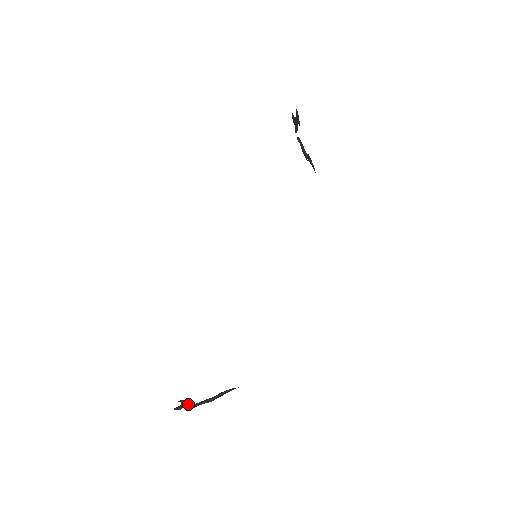
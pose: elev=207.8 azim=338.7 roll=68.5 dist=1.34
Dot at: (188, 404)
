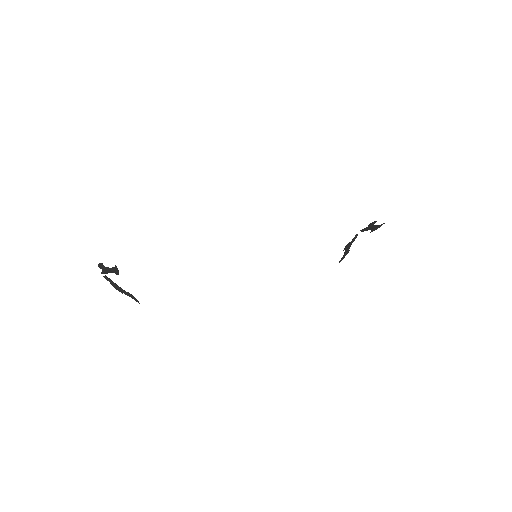
Dot at: (109, 272)
